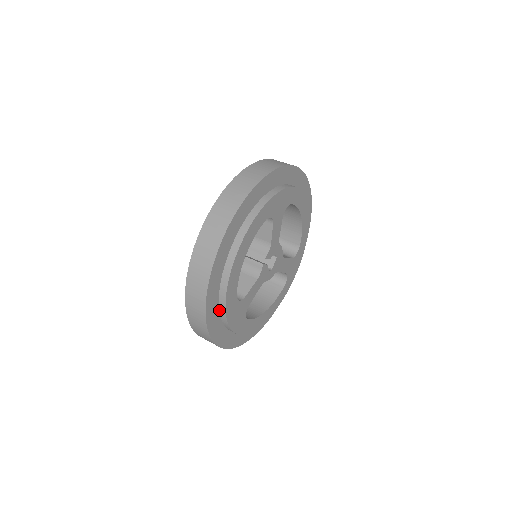
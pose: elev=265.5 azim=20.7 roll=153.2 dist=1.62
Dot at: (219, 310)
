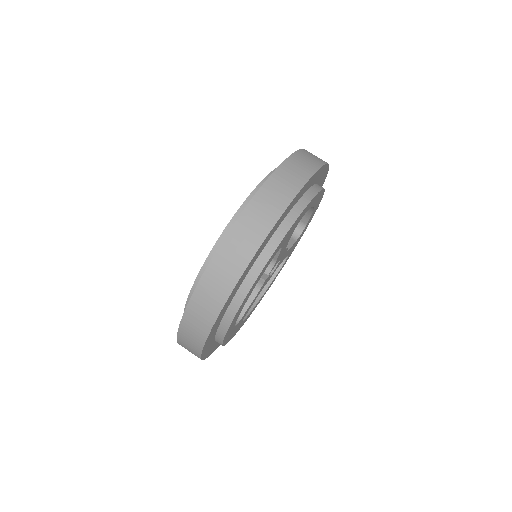
Dot at: (215, 340)
